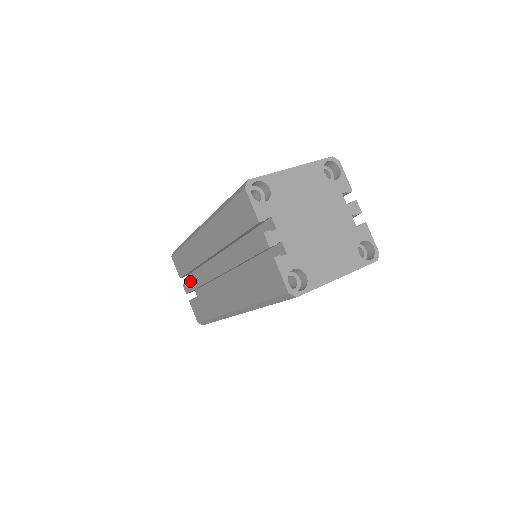
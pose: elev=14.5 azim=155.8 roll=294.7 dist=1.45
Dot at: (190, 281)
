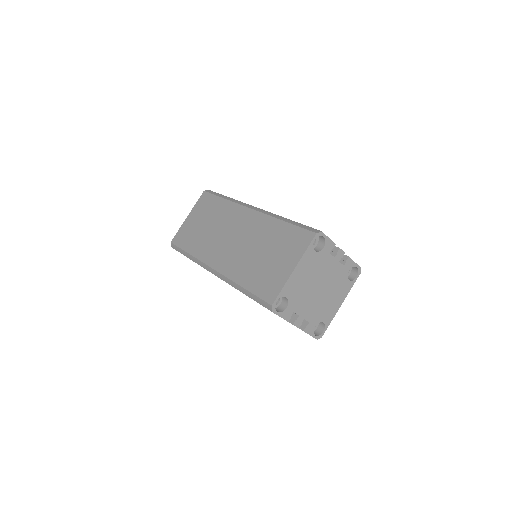
Dot at: occluded
